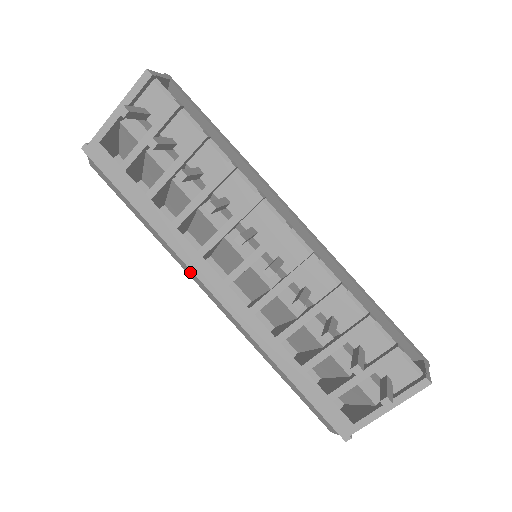
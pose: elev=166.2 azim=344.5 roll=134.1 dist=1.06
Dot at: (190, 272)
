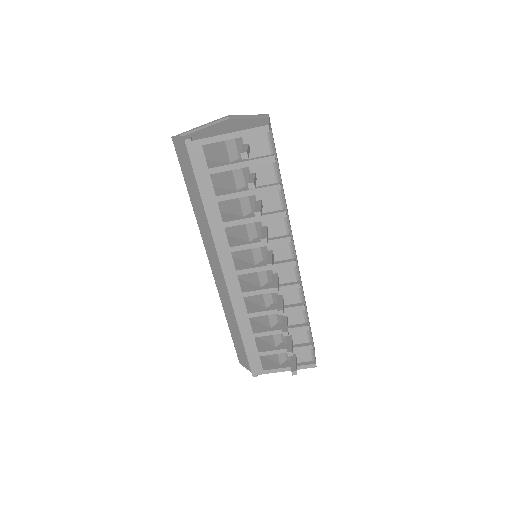
Dot at: (209, 248)
